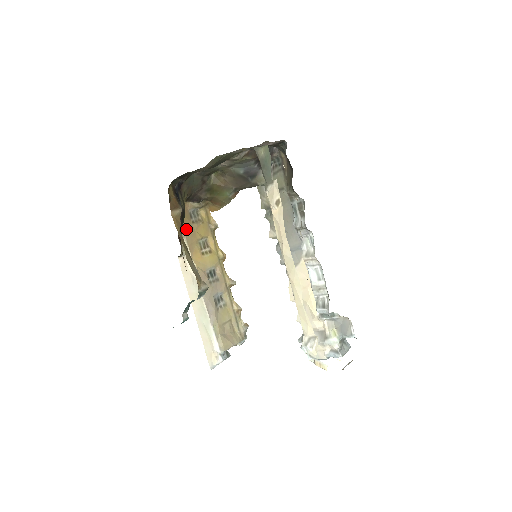
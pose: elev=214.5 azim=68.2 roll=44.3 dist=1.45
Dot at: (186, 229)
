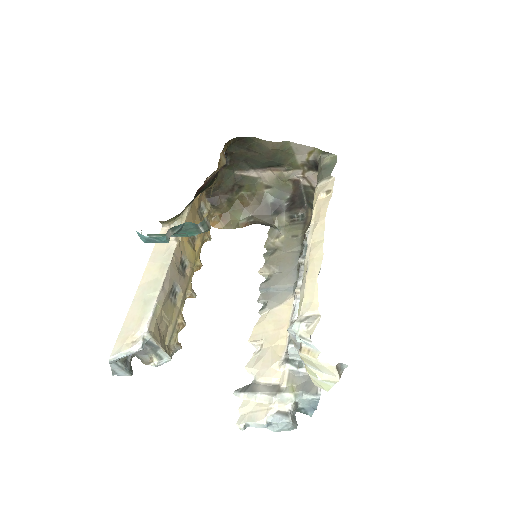
Dot at: (192, 208)
